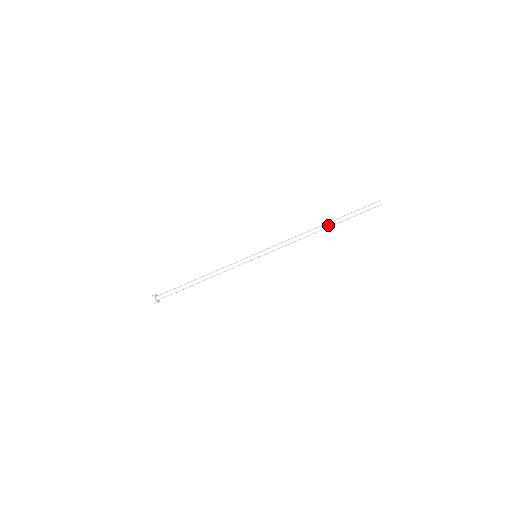
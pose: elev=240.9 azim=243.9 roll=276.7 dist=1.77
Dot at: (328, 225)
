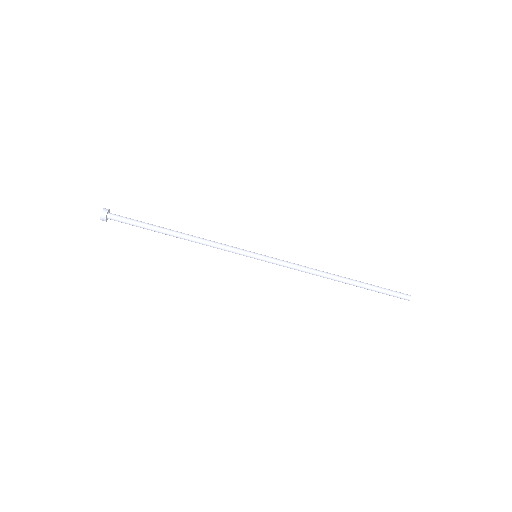
Dot at: (350, 279)
